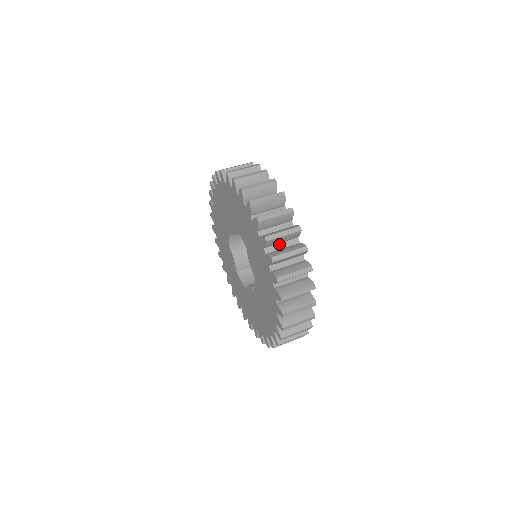
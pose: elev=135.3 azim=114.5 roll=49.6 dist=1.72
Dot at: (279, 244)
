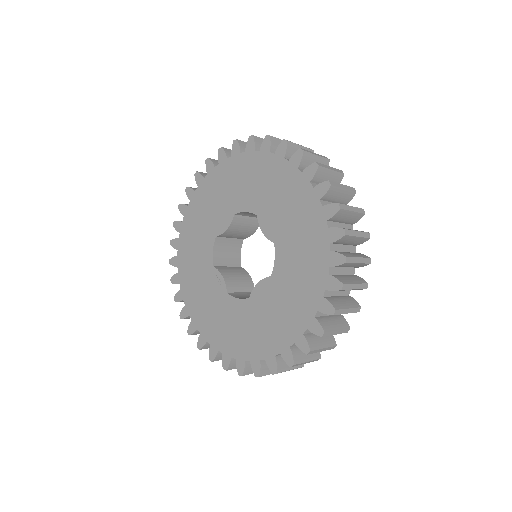
Dot at: occluded
